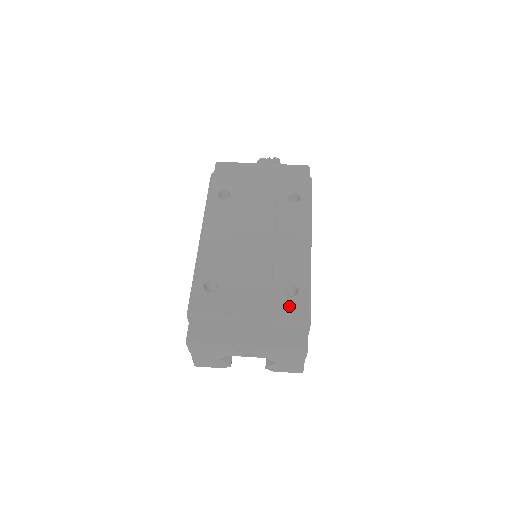
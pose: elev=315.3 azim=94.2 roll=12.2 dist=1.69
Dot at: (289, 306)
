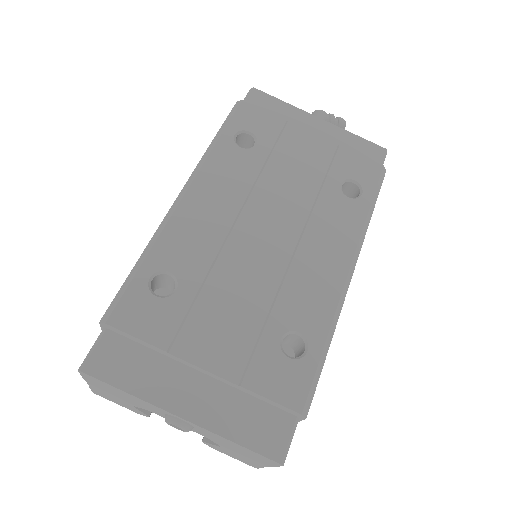
Dot at: (280, 374)
